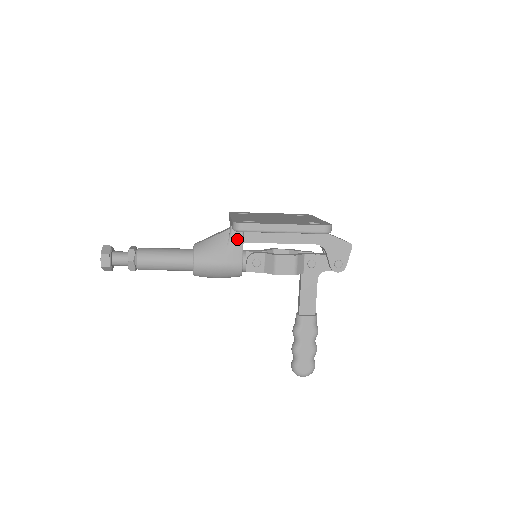
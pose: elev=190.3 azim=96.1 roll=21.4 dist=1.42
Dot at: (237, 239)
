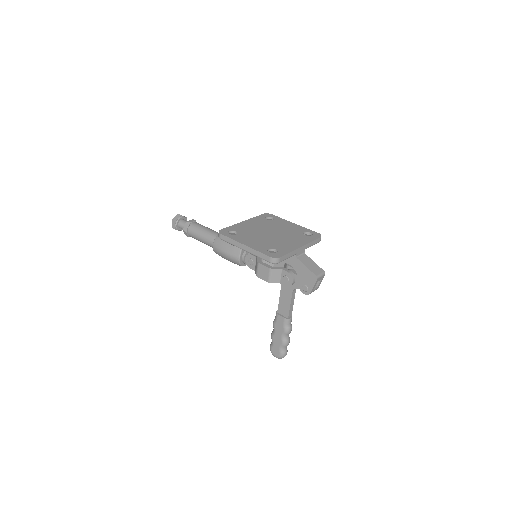
Dot at: occluded
